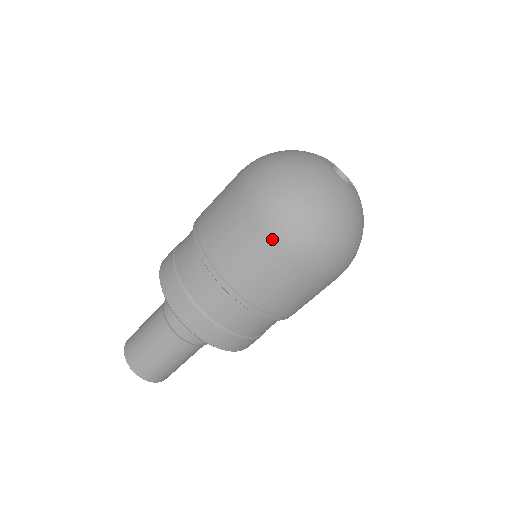
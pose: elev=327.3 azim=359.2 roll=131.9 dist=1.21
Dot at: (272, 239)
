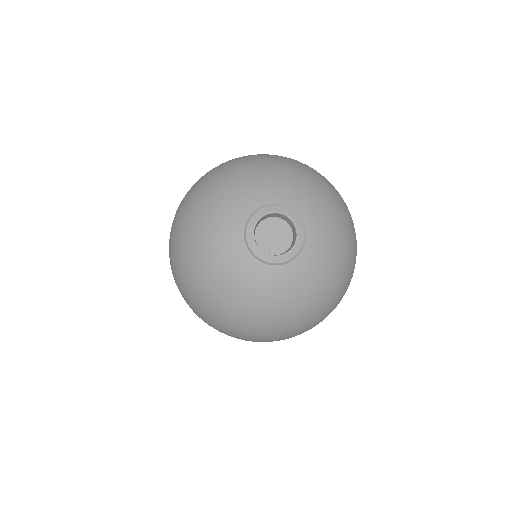
Dot at: occluded
